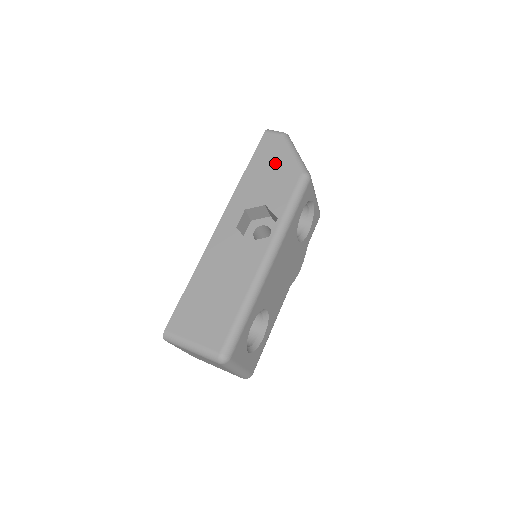
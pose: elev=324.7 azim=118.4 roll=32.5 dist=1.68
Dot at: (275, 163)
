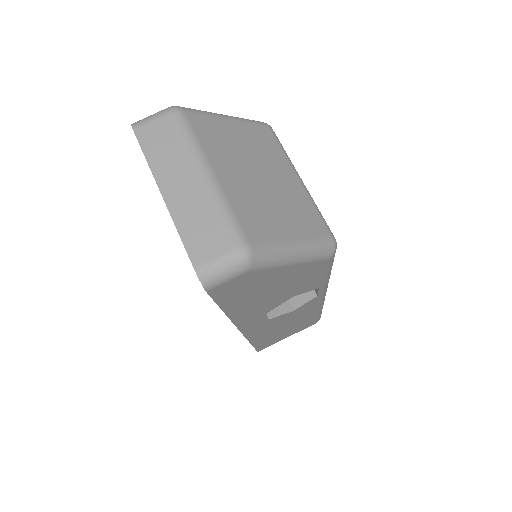
Dot at: (272, 285)
